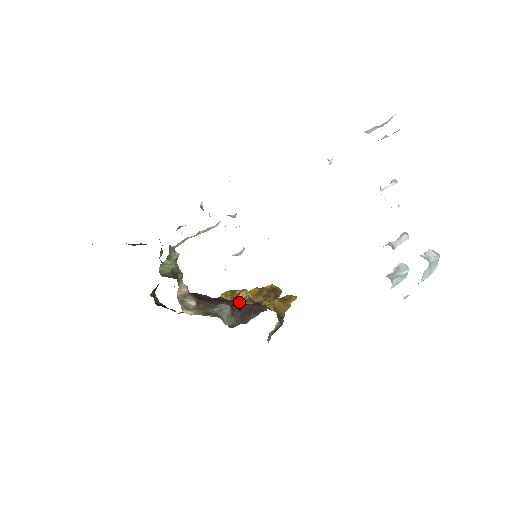
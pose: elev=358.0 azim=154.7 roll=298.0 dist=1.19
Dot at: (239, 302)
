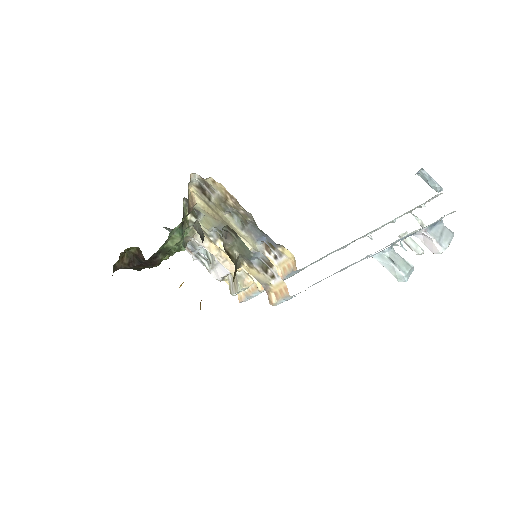
Dot at: occluded
